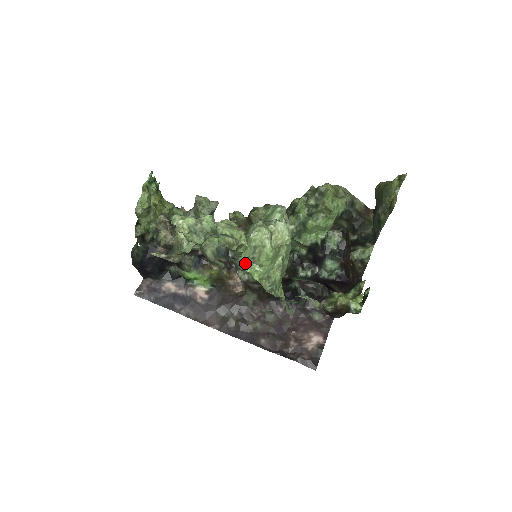
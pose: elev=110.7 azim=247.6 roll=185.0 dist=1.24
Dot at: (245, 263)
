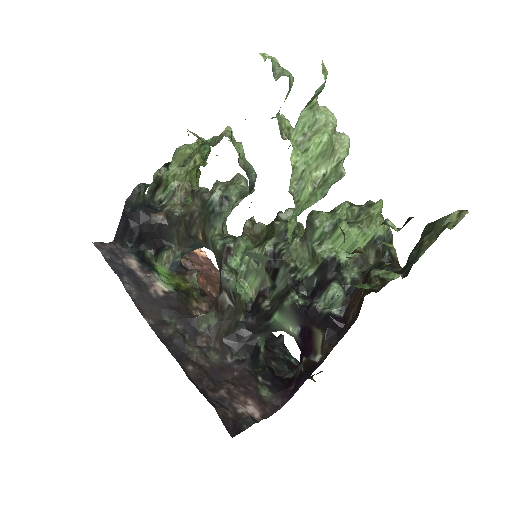
Dot at: (295, 132)
